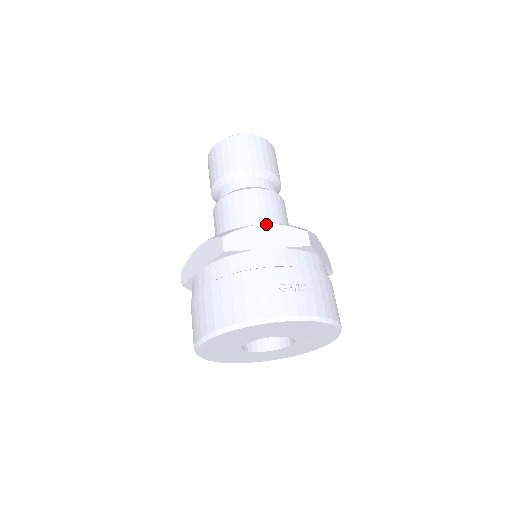
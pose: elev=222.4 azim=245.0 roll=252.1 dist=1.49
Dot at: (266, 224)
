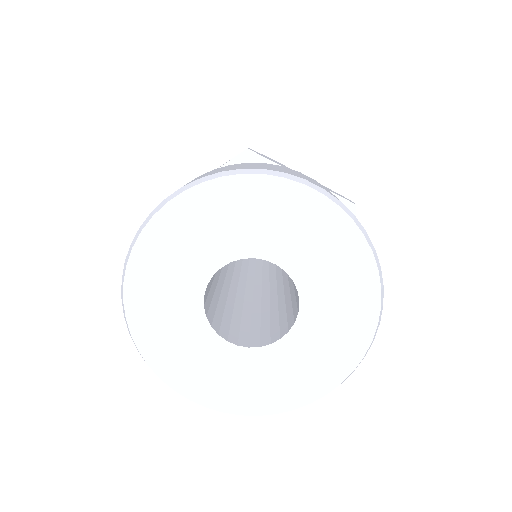
Dot at: occluded
